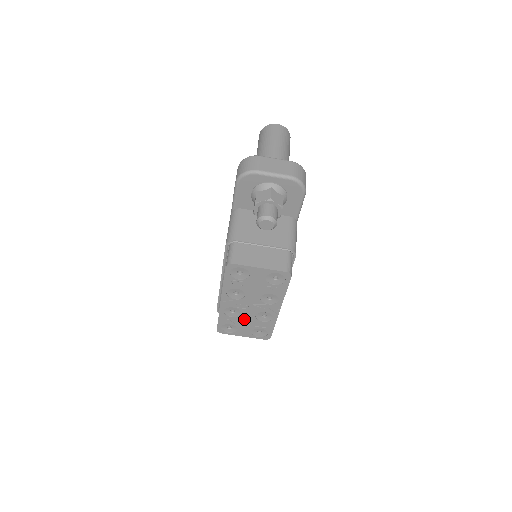
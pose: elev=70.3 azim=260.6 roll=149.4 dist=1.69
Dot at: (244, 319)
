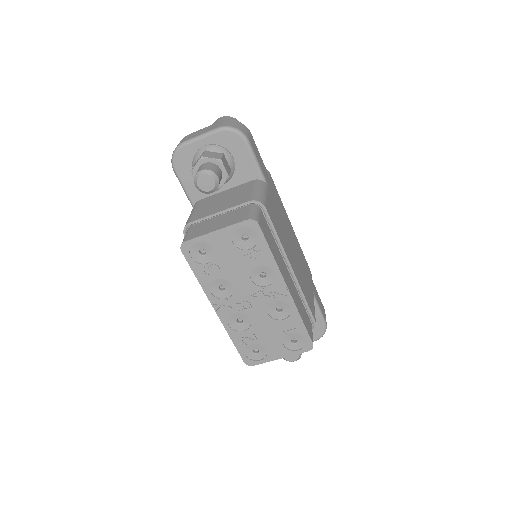
Dot at: (260, 327)
